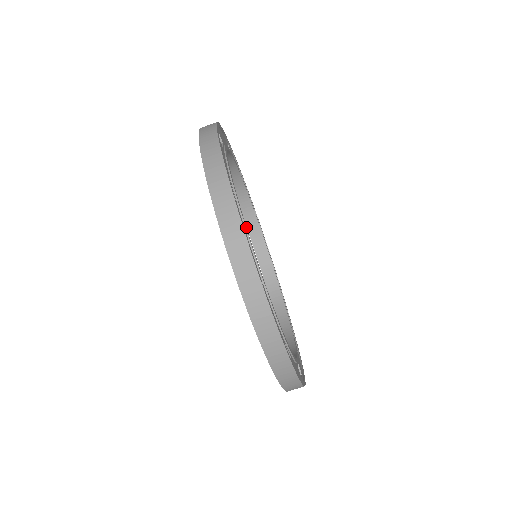
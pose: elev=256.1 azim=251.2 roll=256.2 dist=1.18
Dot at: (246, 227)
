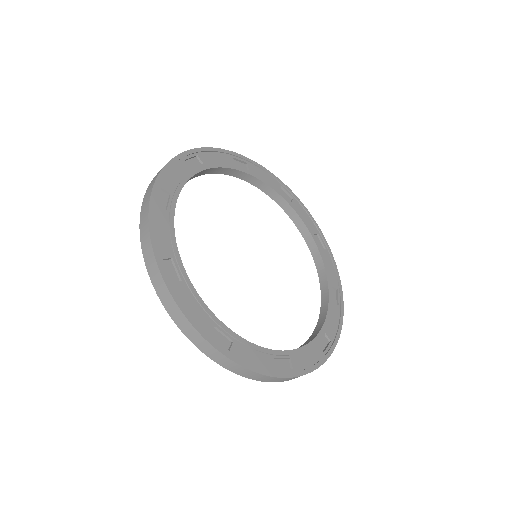
Dot at: (300, 348)
